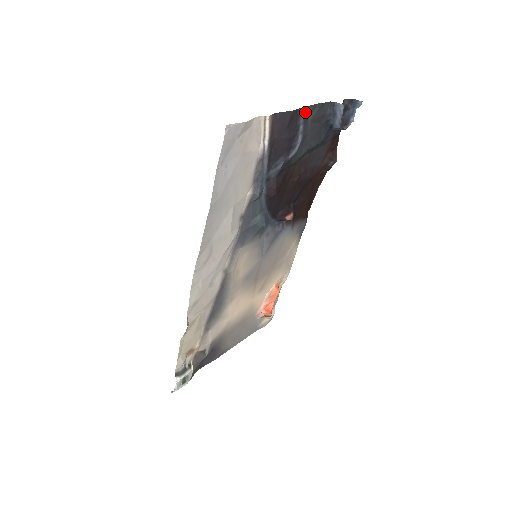
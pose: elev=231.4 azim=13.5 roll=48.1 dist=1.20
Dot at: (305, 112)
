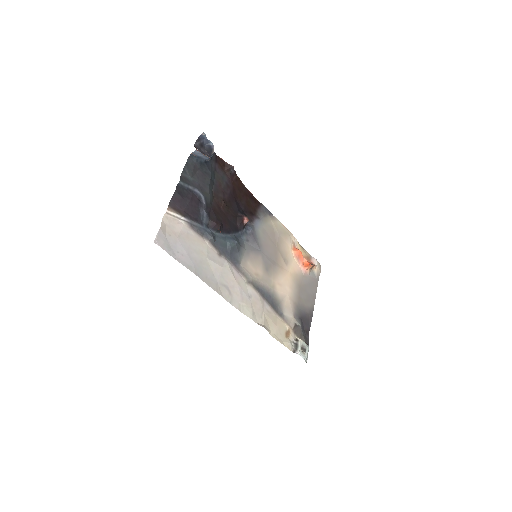
Dot at: (182, 181)
